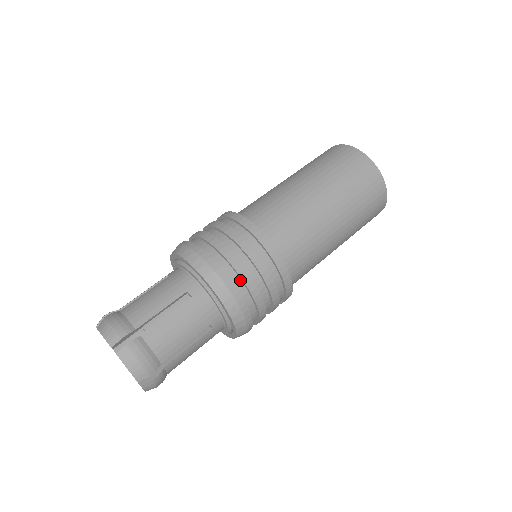
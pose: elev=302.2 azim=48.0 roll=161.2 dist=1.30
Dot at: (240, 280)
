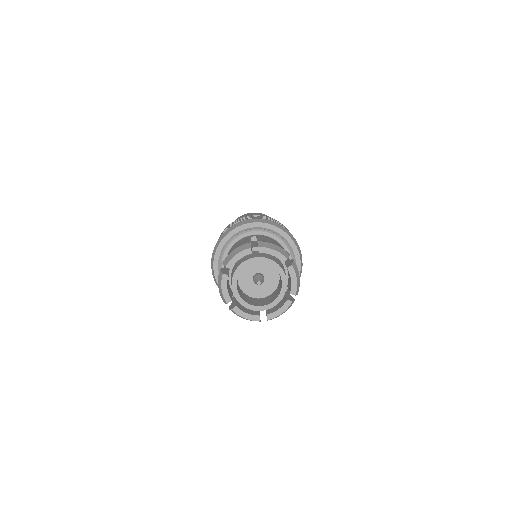
Dot at: occluded
